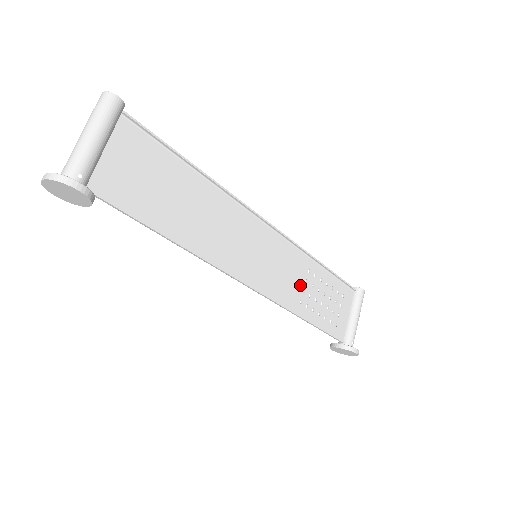
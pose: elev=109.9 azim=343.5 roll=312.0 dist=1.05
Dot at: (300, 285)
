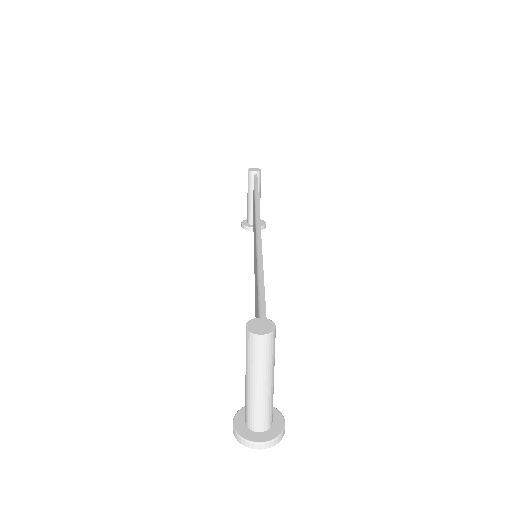
Dot at: occluded
